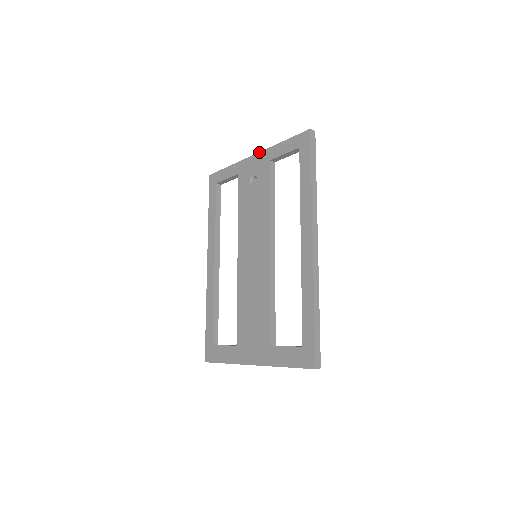
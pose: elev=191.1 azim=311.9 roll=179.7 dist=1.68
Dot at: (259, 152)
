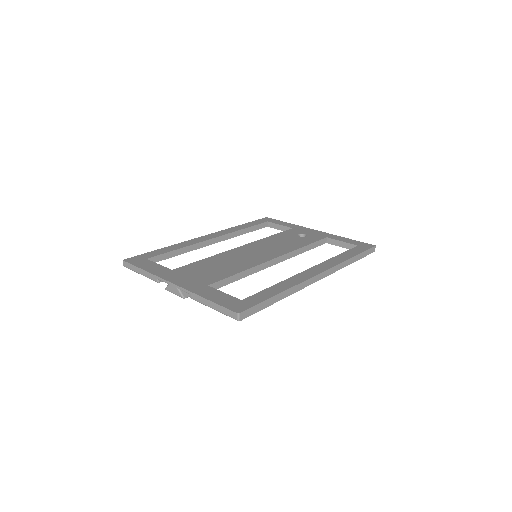
Dot at: occluded
